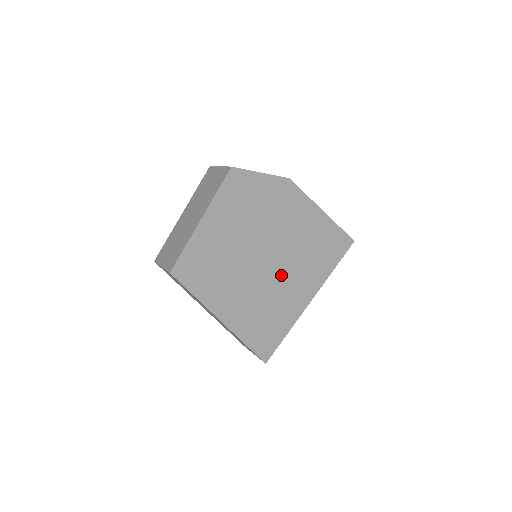
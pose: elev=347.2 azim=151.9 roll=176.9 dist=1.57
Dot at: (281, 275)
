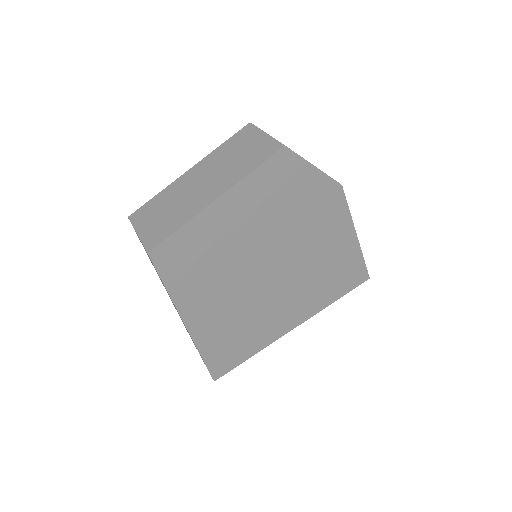
Dot at: (277, 292)
